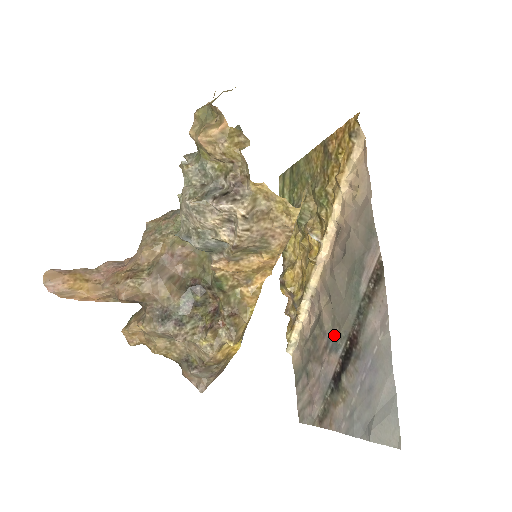
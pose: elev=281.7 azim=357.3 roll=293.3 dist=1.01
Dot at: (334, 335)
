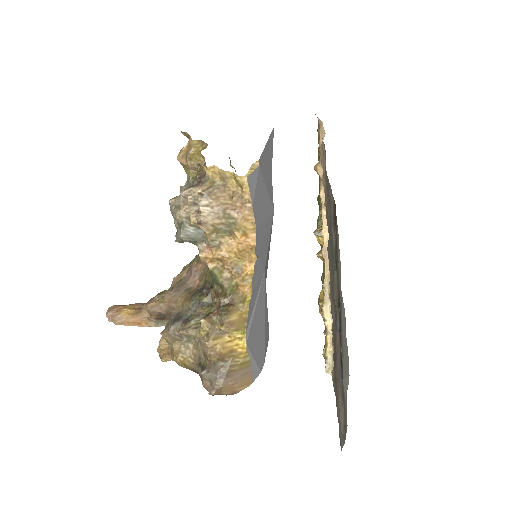
Dot at: (335, 313)
